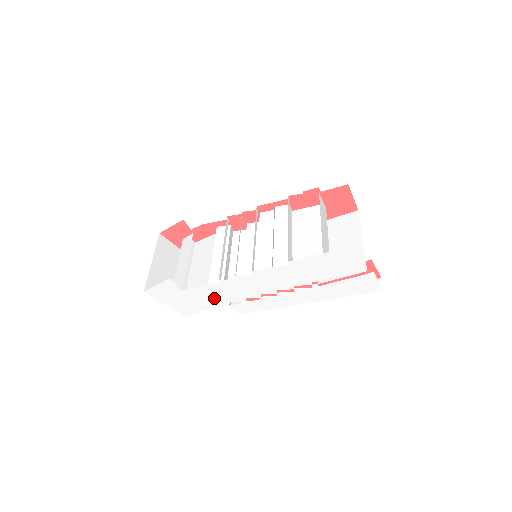
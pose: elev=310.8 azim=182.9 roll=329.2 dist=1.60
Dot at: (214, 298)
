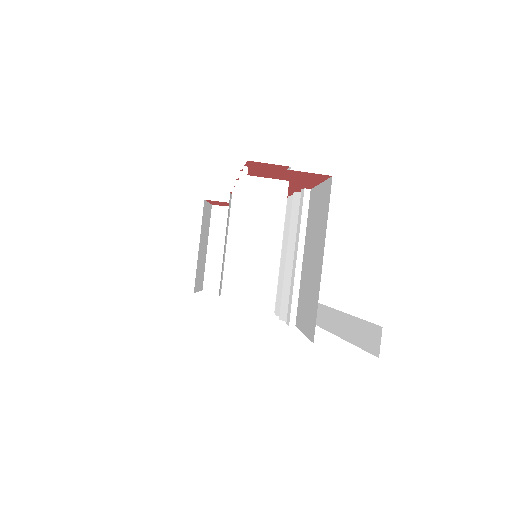
Dot at: occluded
